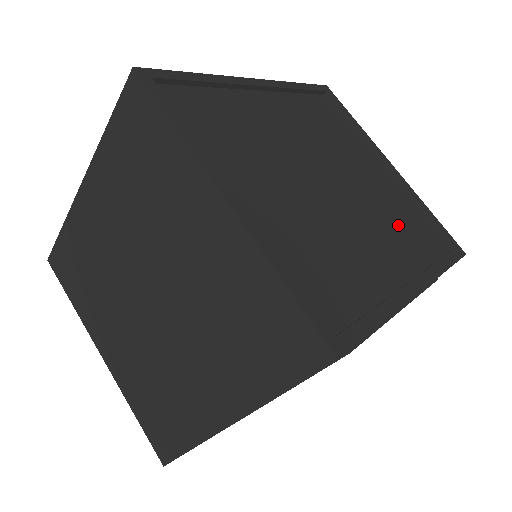
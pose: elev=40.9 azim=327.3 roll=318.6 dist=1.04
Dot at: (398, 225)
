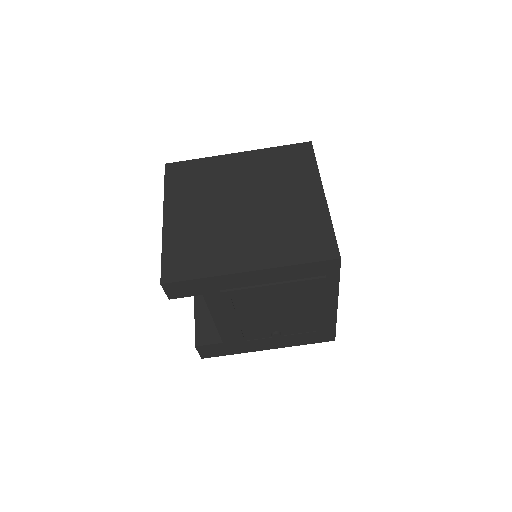
Dot at: occluded
